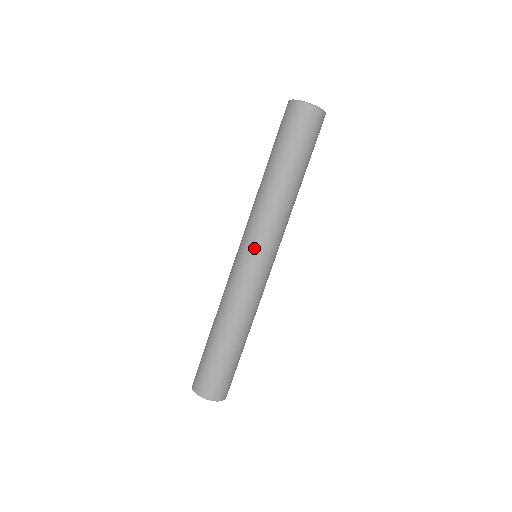
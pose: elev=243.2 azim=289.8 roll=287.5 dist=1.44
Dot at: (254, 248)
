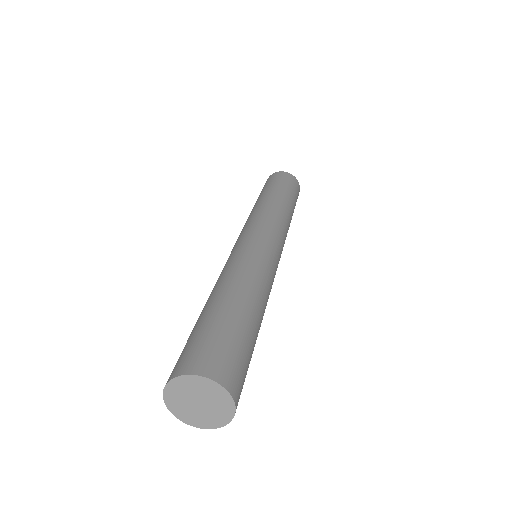
Dot at: (260, 230)
